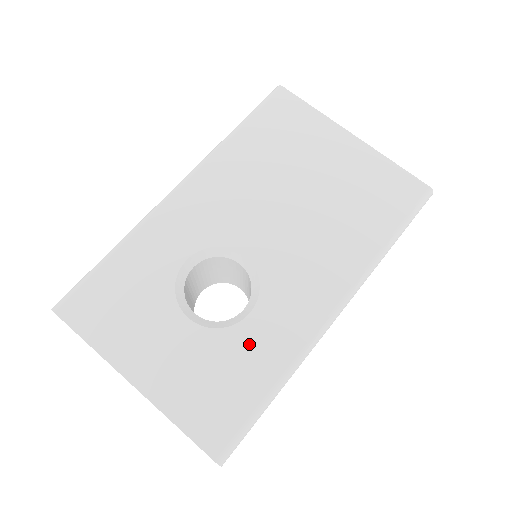
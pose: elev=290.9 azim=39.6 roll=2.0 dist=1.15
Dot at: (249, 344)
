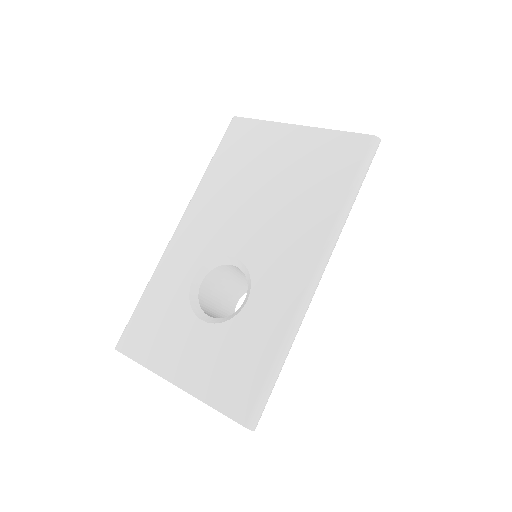
Dot at: (251, 325)
